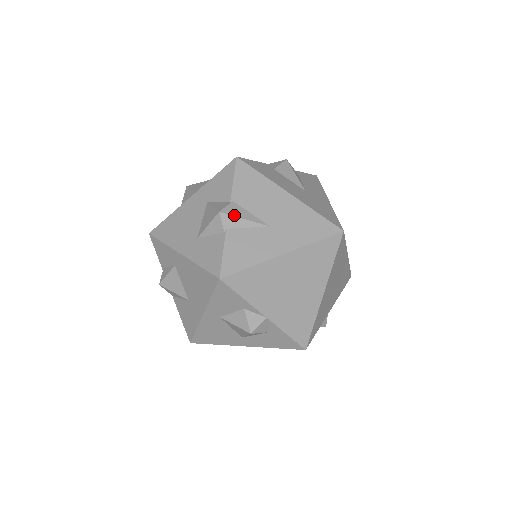
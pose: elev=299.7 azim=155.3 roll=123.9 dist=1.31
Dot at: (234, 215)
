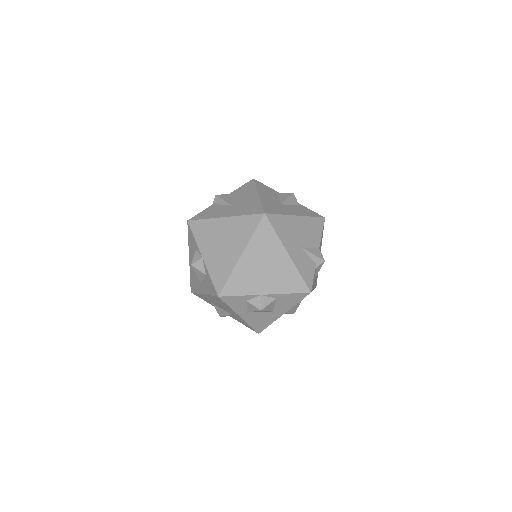
Dot at: (221, 197)
